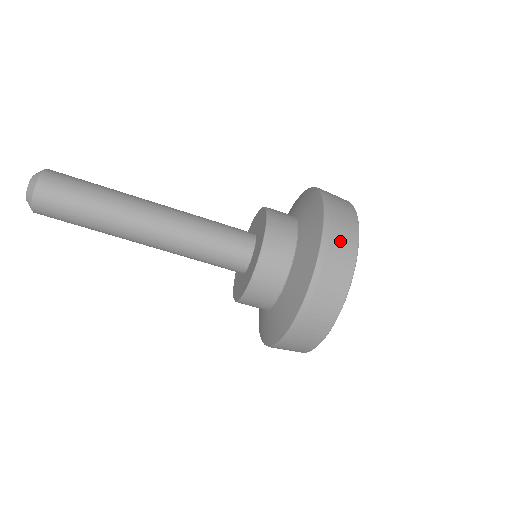
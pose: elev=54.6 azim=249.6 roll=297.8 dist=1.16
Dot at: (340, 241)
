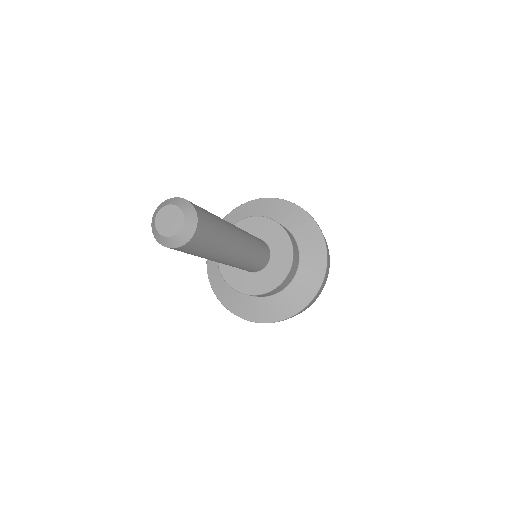
Dot at: occluded
